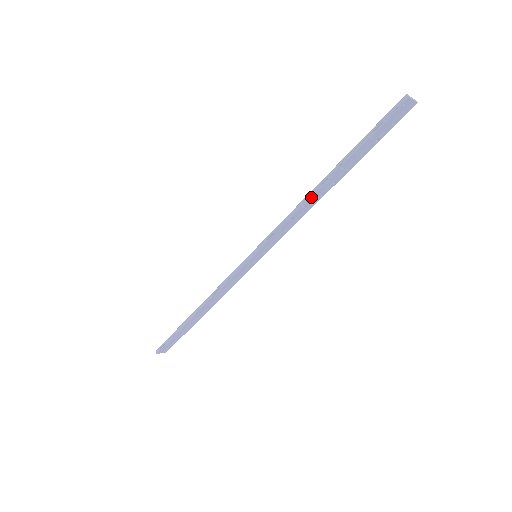
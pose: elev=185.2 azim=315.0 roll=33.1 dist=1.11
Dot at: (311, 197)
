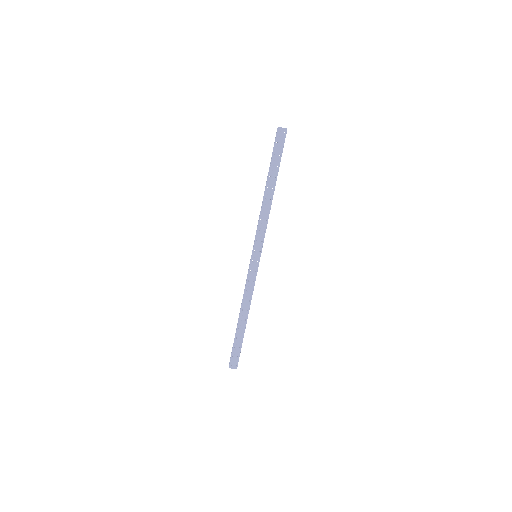
Dot at: (264, 201)
